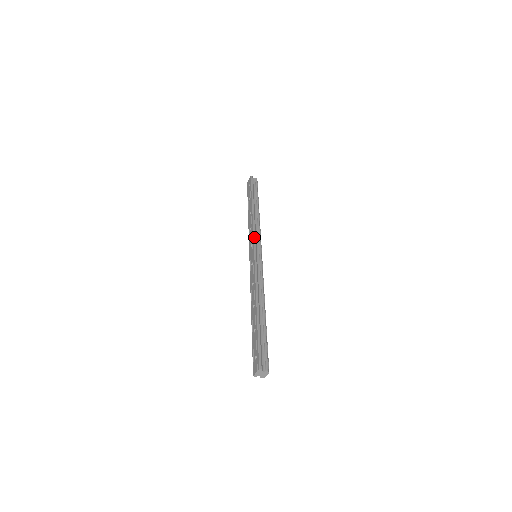
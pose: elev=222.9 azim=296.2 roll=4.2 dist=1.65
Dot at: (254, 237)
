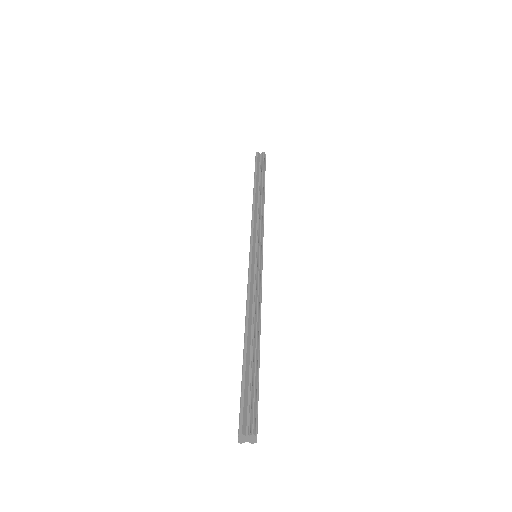
Dot at: (251, 231)
